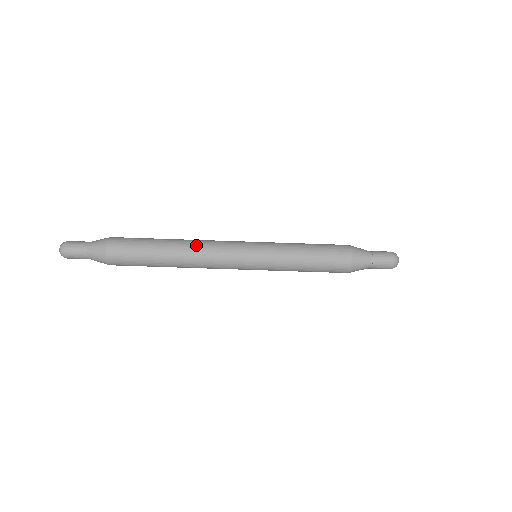
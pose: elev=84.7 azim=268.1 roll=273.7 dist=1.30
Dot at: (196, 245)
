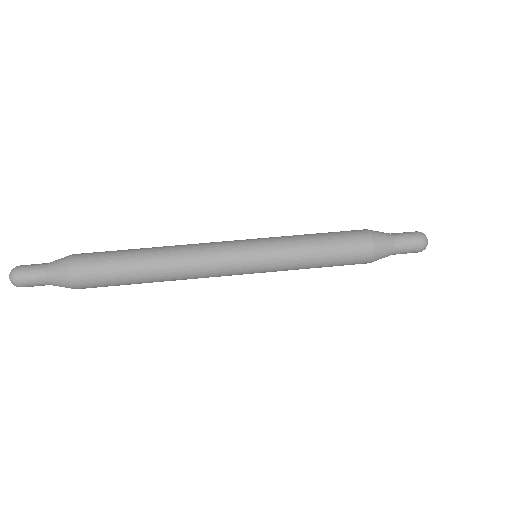
Dot at: (181, 254)
